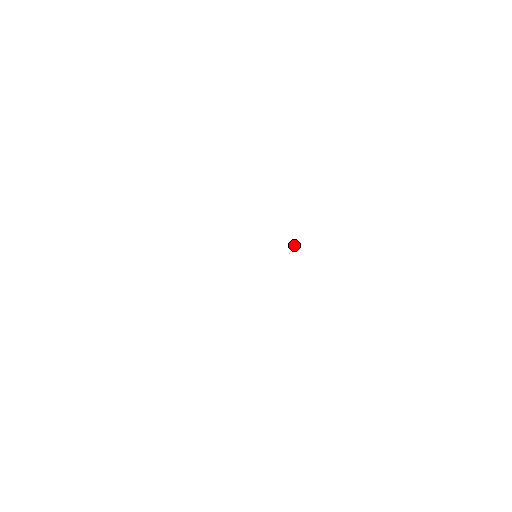
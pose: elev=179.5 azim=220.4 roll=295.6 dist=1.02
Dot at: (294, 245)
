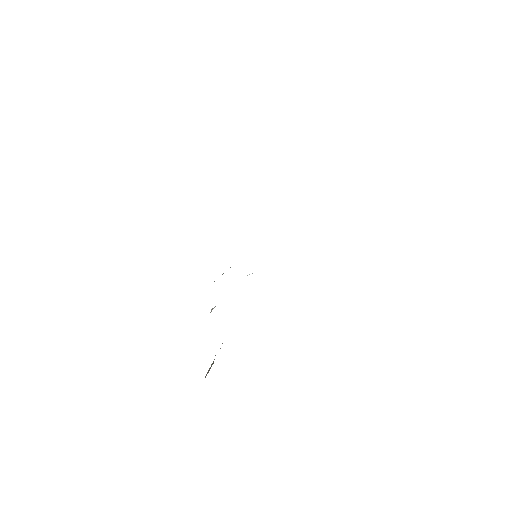
Dot at: occluded
